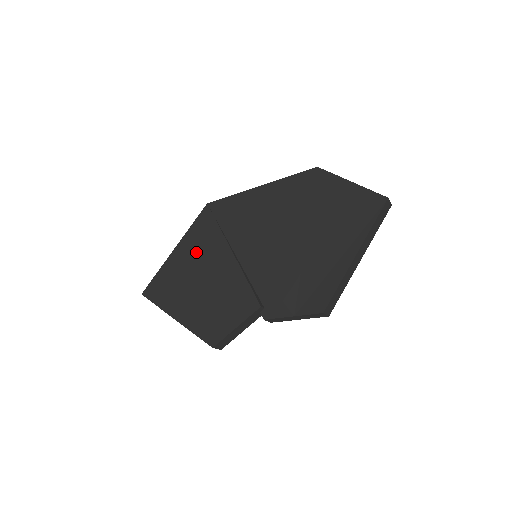
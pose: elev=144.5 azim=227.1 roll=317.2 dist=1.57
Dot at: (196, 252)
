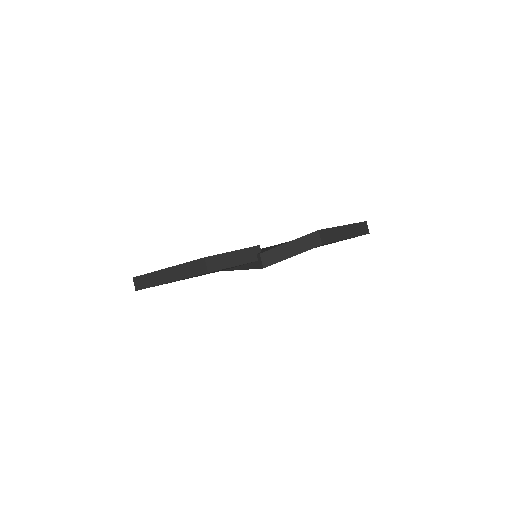
Dot at: occluded
